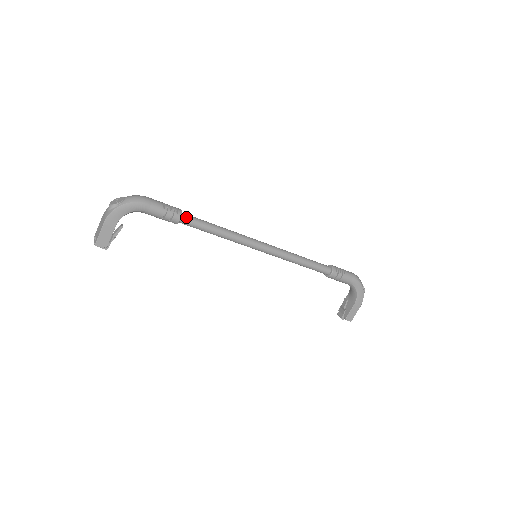
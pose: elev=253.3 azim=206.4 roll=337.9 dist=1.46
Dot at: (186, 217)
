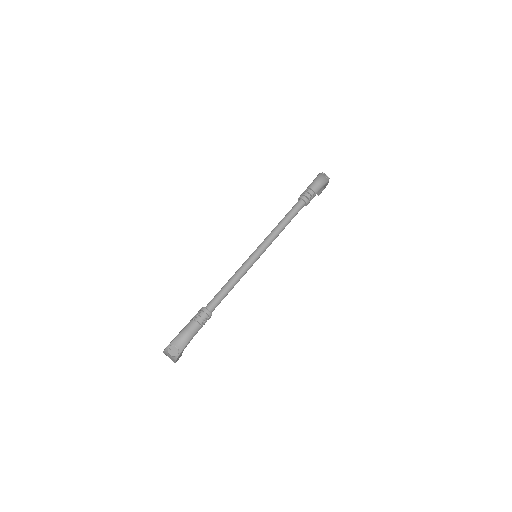
Dot at: (213, 309)
